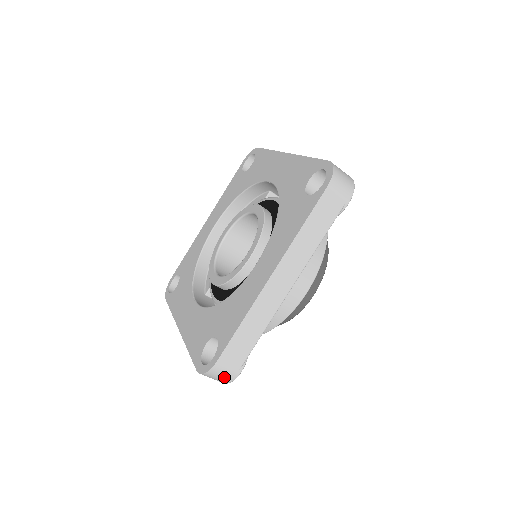
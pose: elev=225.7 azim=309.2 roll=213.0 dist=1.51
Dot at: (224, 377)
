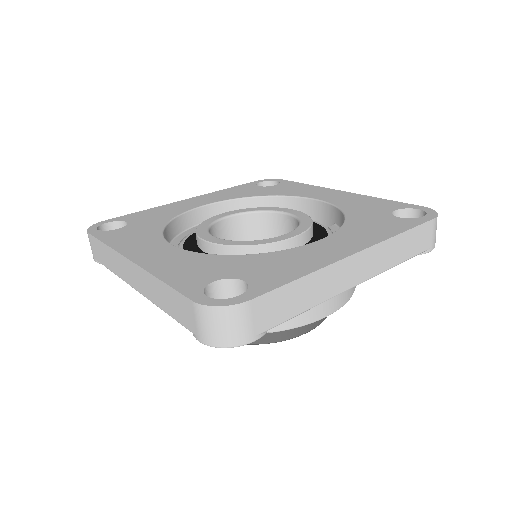
Dot at: (233, 331)
